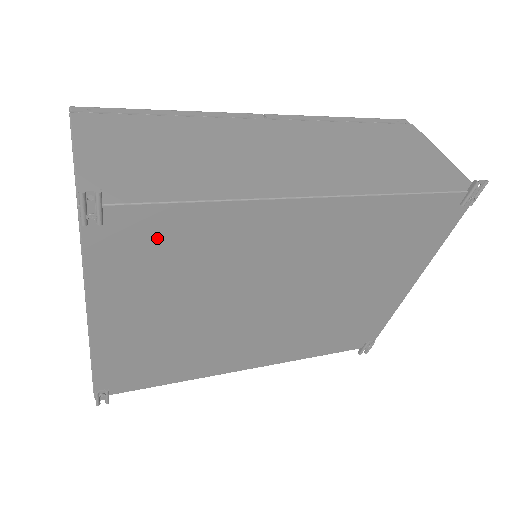
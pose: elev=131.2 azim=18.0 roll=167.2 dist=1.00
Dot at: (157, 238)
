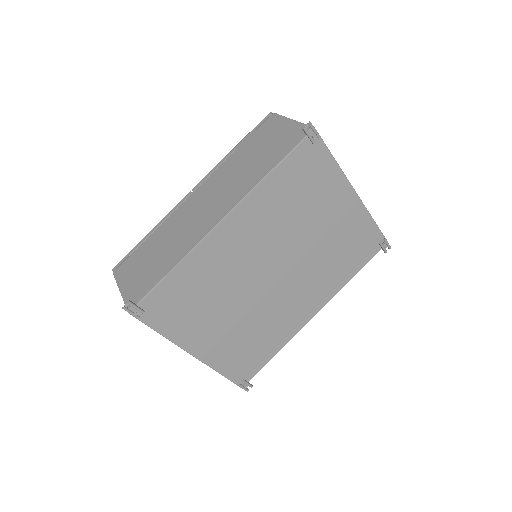
Dot at: (173, 298)
